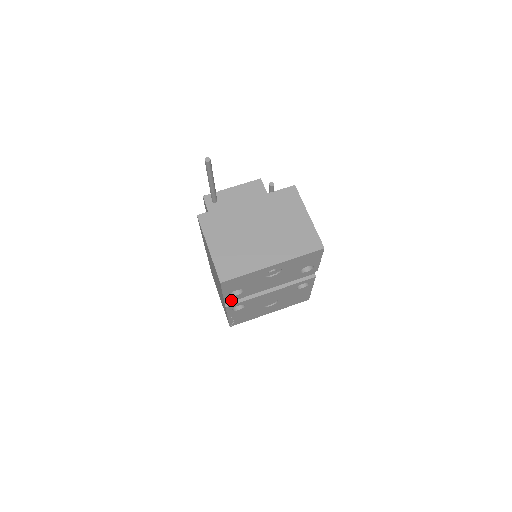
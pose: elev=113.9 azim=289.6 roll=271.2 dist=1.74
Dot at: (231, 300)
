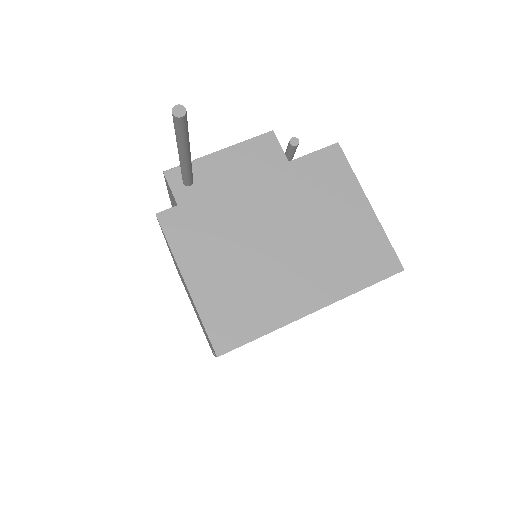
Dot at: occluded
